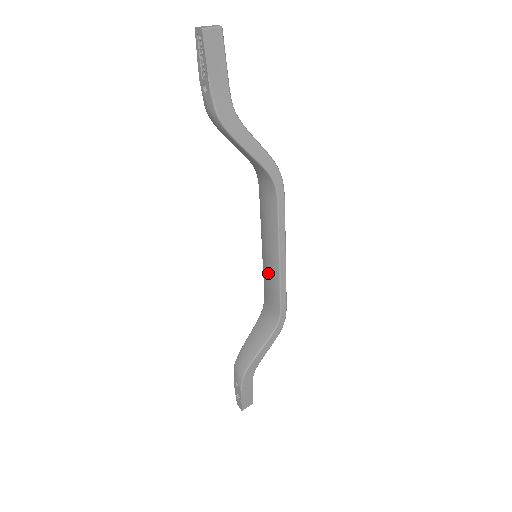
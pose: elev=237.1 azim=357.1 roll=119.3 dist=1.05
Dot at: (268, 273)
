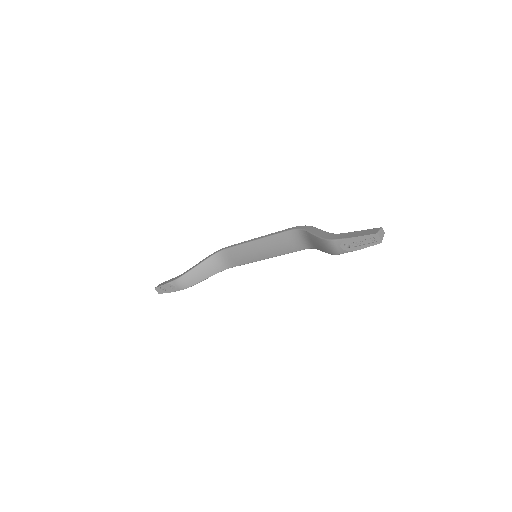
Dot at: (247, 254)
